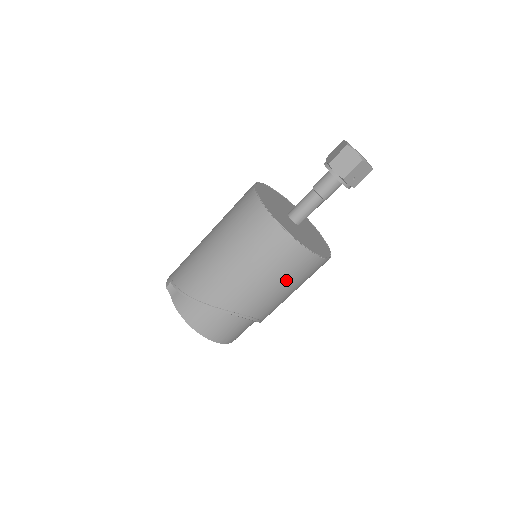
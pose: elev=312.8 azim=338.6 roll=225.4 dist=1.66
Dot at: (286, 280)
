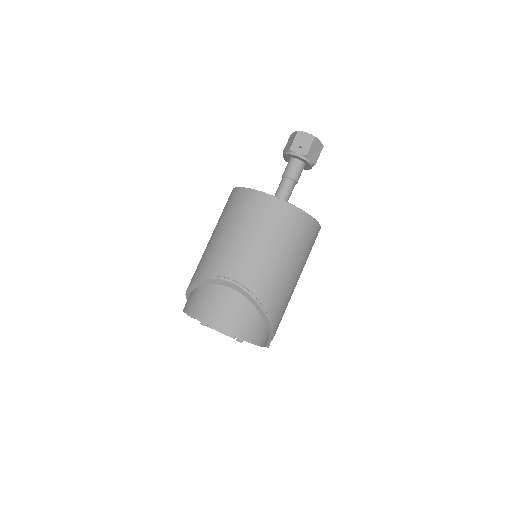
Dot at: (251, 227)
